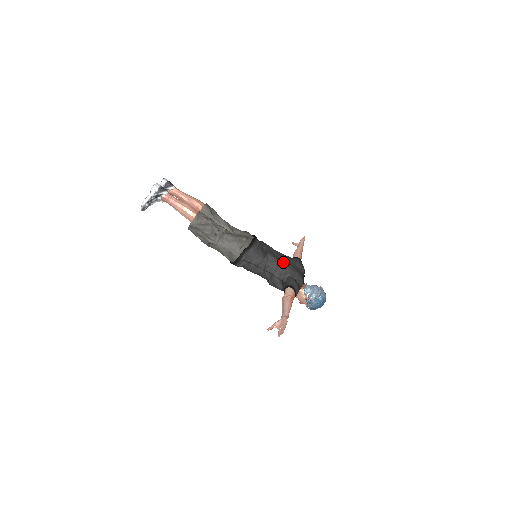
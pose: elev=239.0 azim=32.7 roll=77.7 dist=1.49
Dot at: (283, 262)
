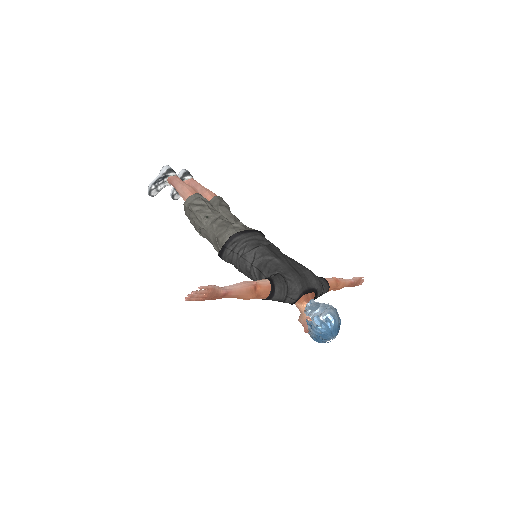
Dot at: (279, 258)
